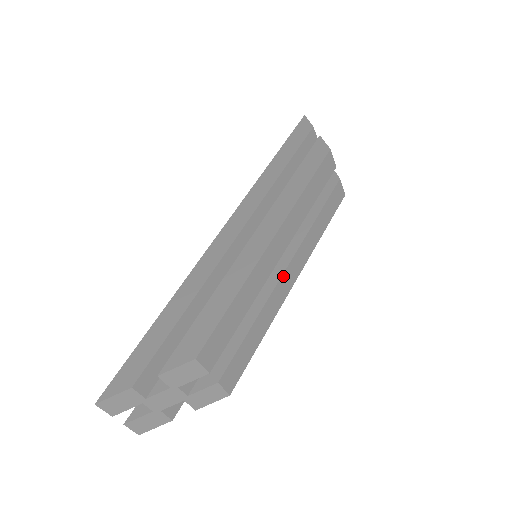
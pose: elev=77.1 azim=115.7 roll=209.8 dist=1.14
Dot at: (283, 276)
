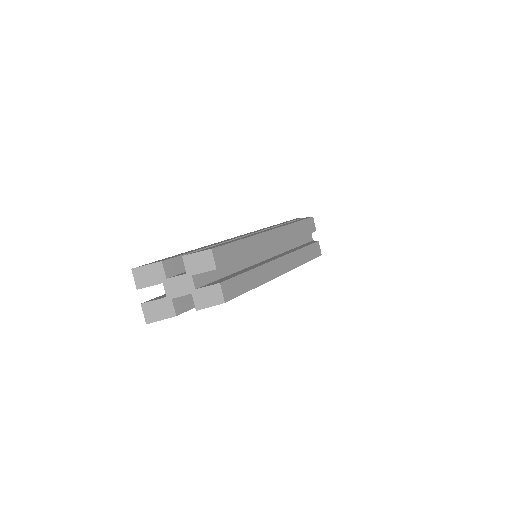
Dot at: (274, 261)
